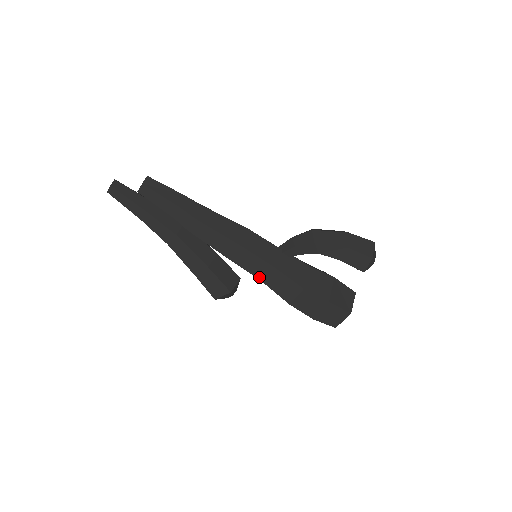
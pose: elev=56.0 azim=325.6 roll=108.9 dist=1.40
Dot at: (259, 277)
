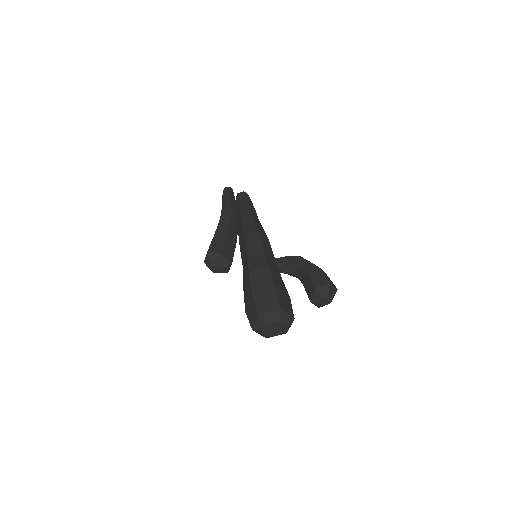
Dot at: (249, 251)
